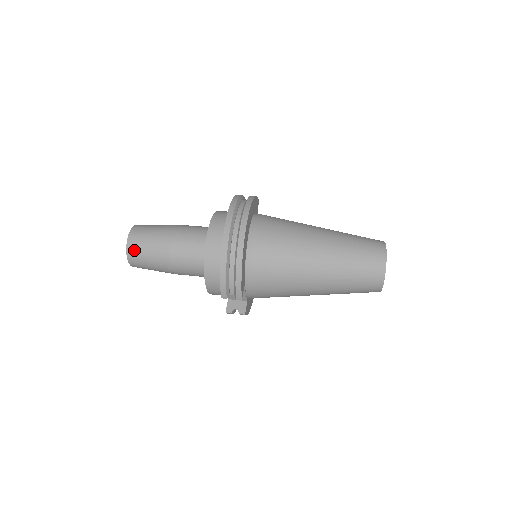
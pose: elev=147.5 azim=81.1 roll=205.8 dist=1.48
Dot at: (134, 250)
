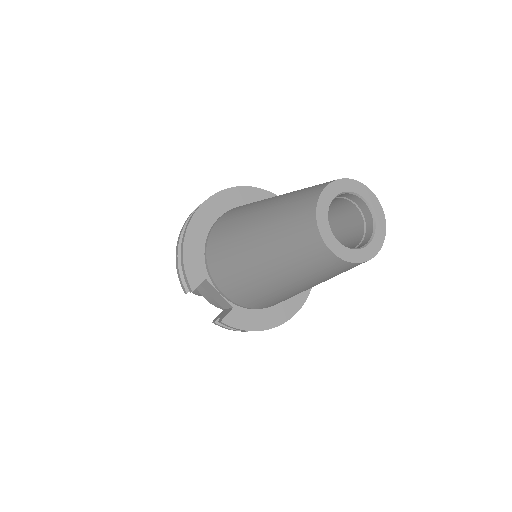
Dot at: occluded
